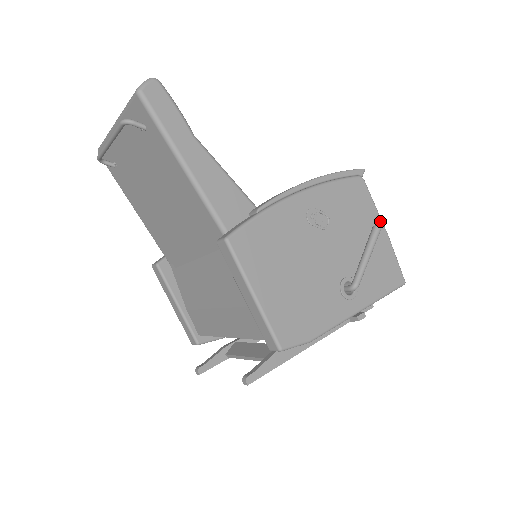
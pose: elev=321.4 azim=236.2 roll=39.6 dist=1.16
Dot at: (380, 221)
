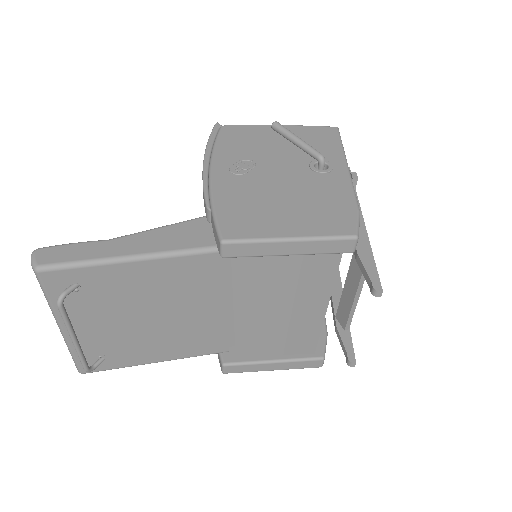
Dot at: (270, 126)
